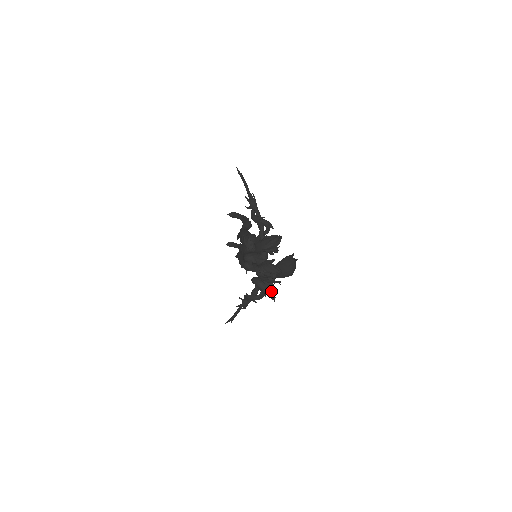
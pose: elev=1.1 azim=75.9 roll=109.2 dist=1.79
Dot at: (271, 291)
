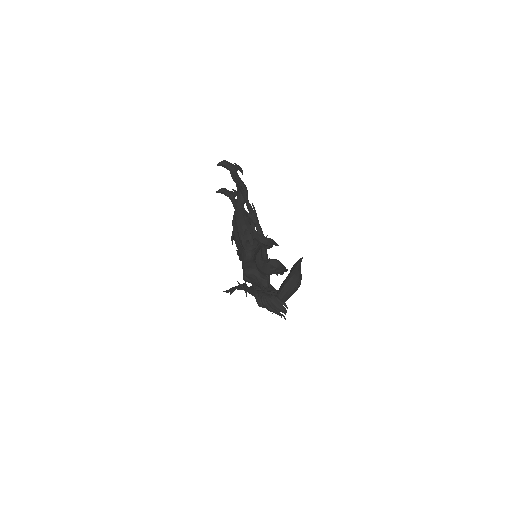
Dot at: occluded
